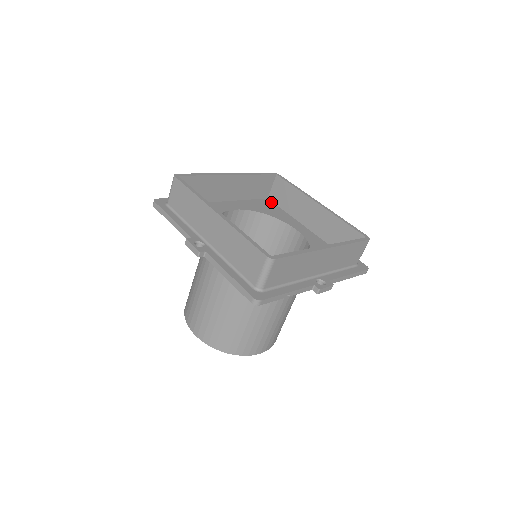
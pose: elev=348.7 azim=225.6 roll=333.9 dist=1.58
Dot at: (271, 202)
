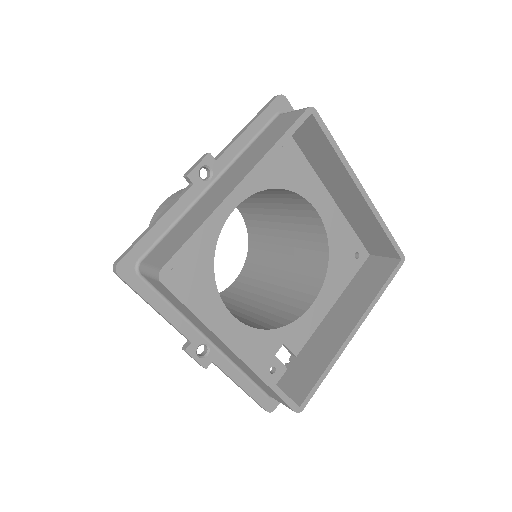
Dot at: occluded
